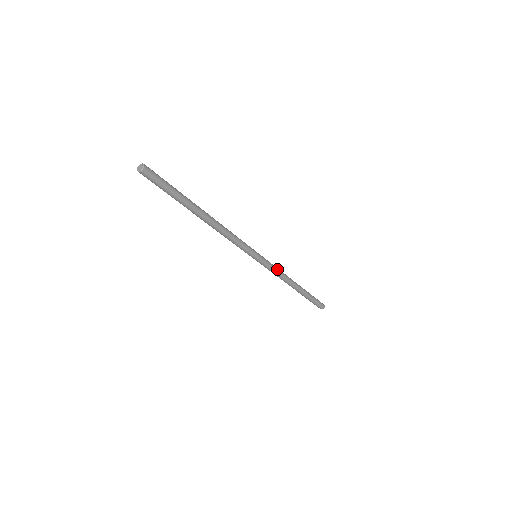
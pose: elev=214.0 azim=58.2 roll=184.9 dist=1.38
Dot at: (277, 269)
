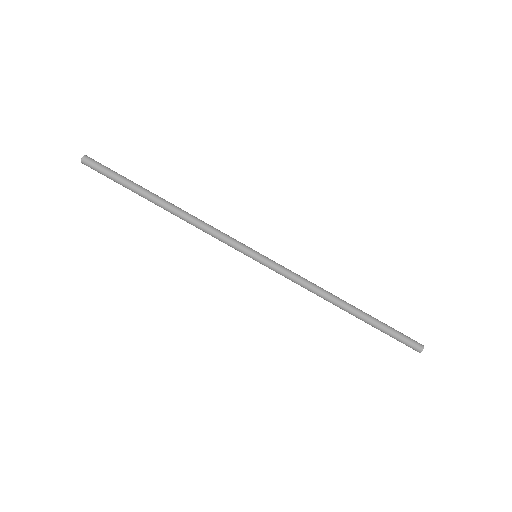
Dot at: (297, 275)
